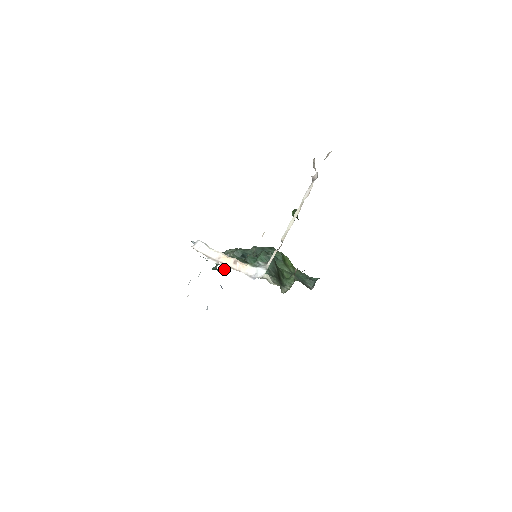
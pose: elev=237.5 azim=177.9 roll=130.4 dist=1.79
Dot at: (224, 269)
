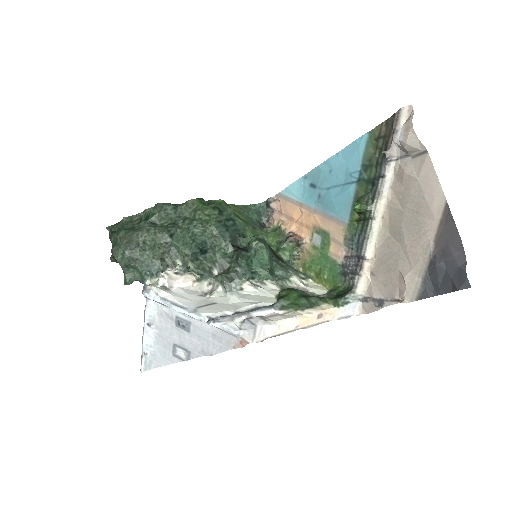
Dot at: occluded
